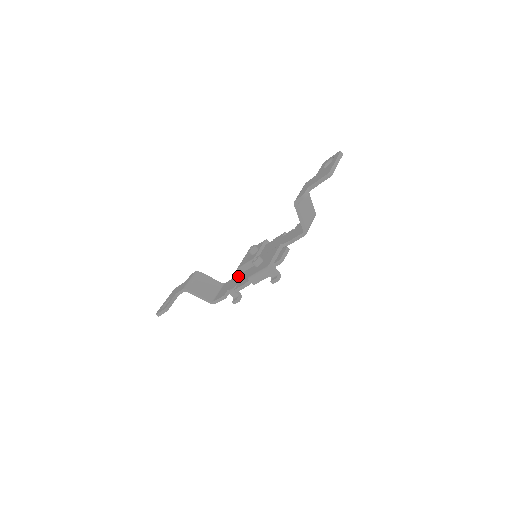
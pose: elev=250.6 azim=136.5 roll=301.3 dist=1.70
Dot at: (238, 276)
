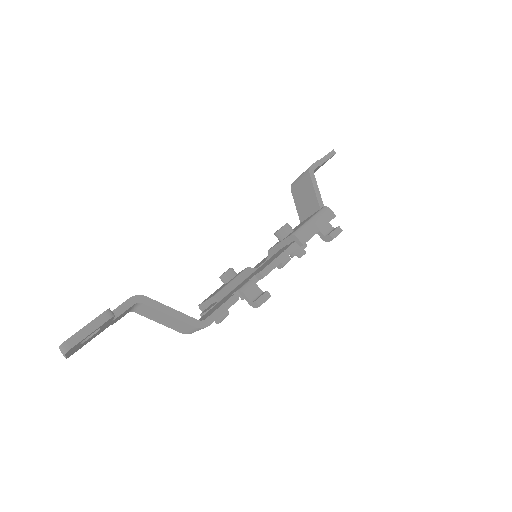
Dot at: (228, 293)
